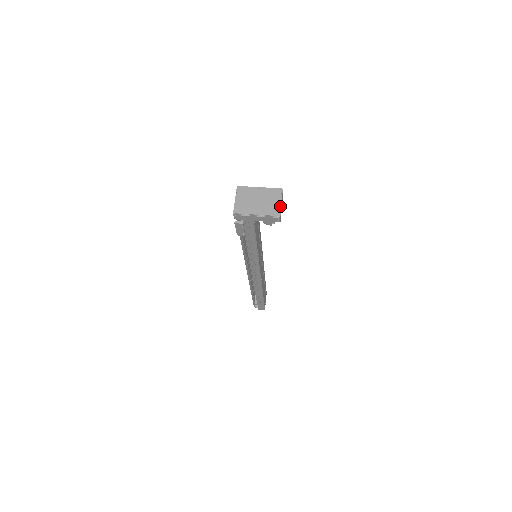
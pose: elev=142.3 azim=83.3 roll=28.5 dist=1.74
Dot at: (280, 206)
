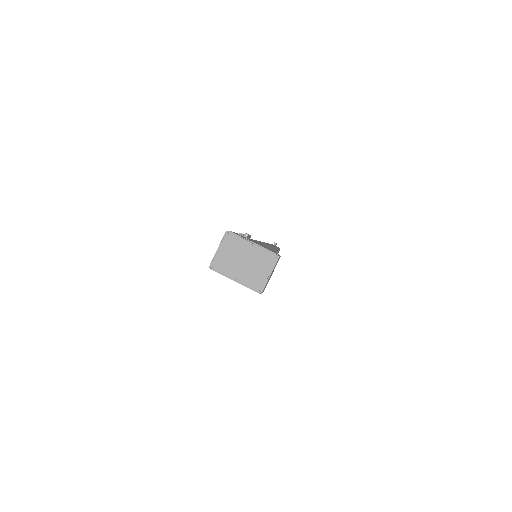
Dot at: (267, 279)
